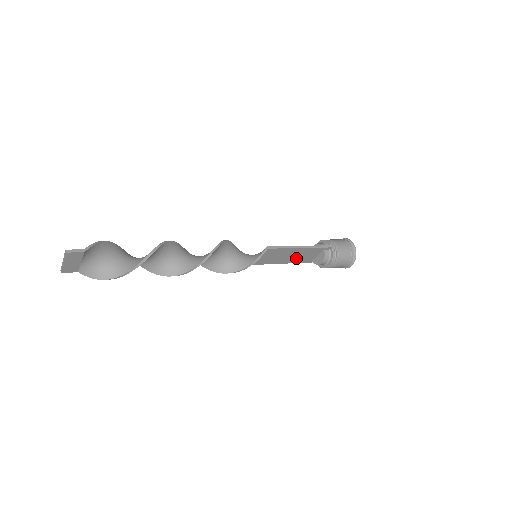
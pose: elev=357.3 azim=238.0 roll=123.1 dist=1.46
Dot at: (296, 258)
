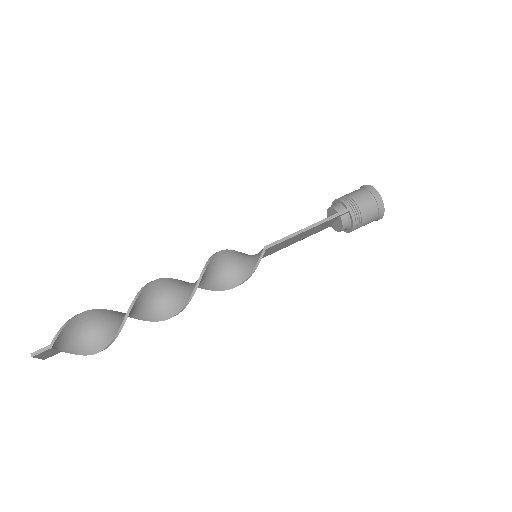
Dot at: (308, 234)
